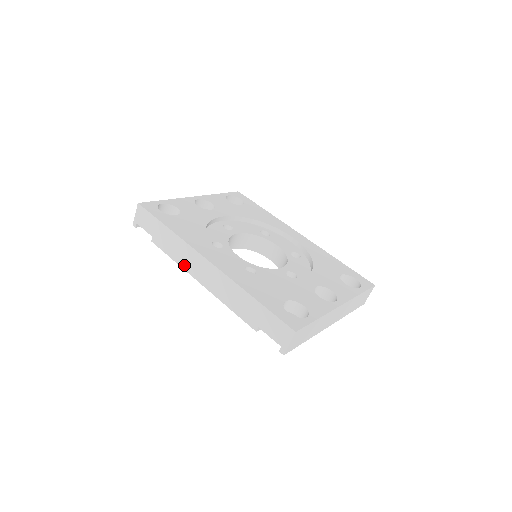
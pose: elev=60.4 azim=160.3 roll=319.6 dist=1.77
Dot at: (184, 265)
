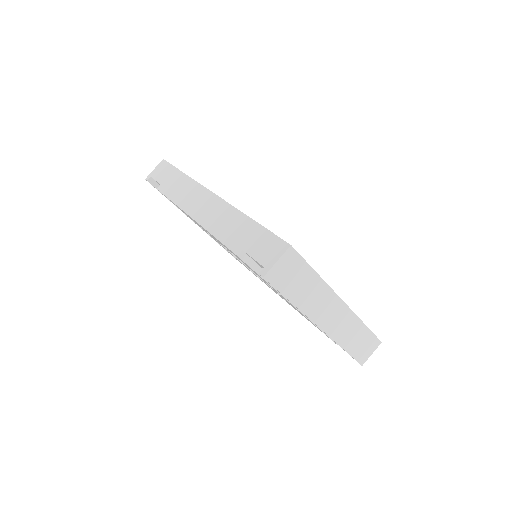
Dot at: (182, 203)
